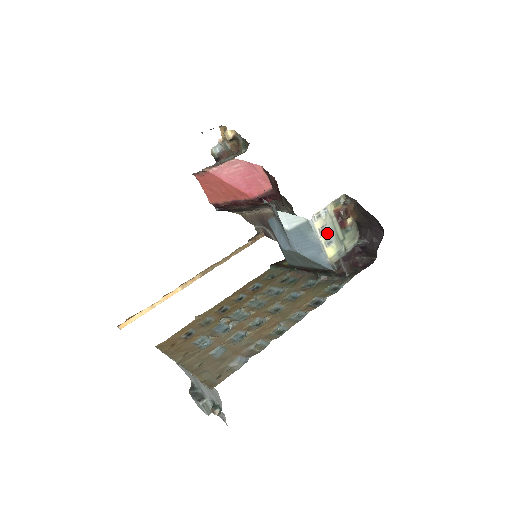
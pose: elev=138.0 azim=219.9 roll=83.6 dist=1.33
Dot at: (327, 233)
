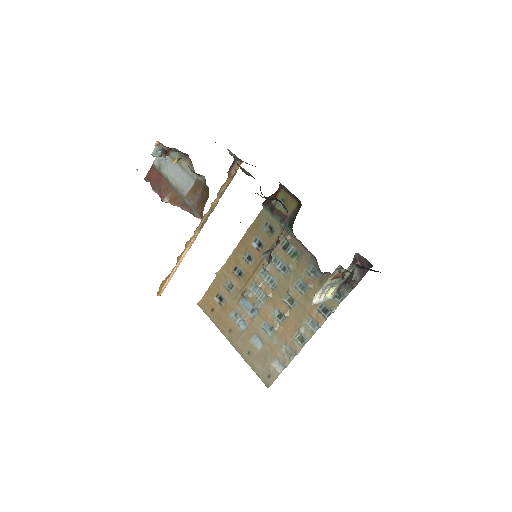
Dot at: (327, 290)
